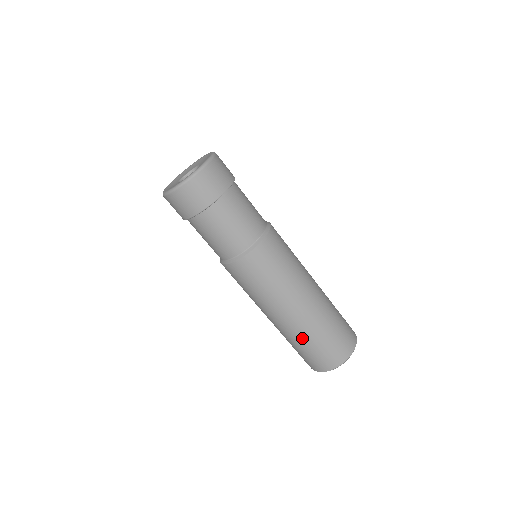
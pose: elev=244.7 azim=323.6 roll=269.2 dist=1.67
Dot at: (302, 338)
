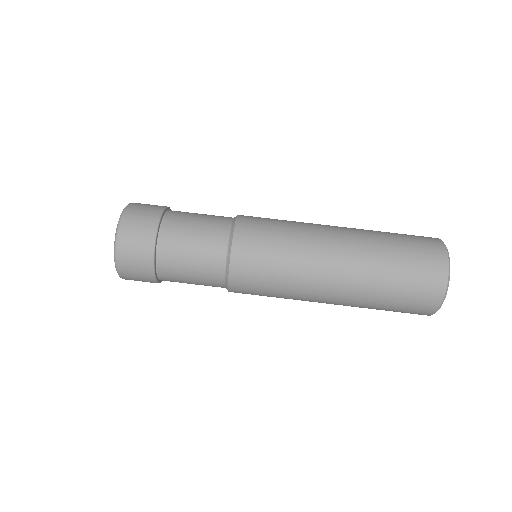
Dot at: (377, 271)
